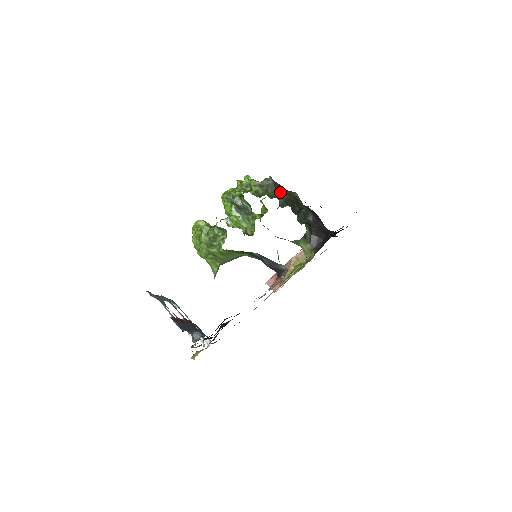
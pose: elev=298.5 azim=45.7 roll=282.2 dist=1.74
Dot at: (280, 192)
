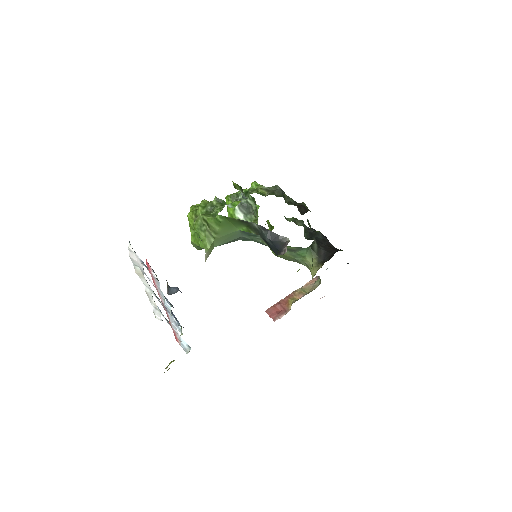
Dot at: occluded
